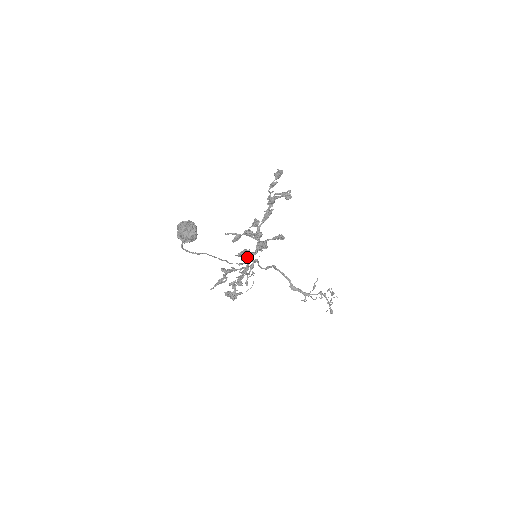
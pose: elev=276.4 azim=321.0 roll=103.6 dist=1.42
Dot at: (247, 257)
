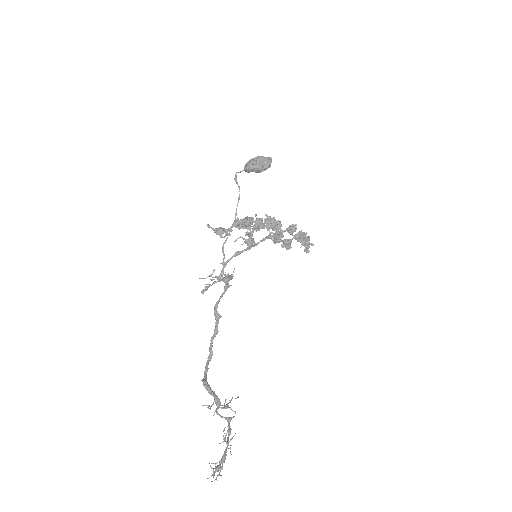
Dot at: occluded
